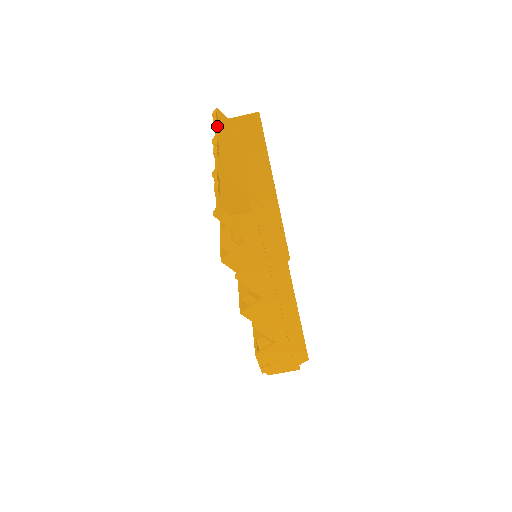
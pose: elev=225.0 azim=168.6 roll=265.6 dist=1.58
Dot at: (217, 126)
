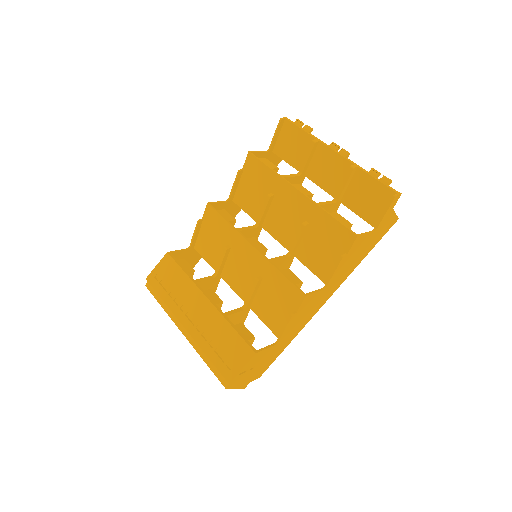
Dot at: (310, 133)
